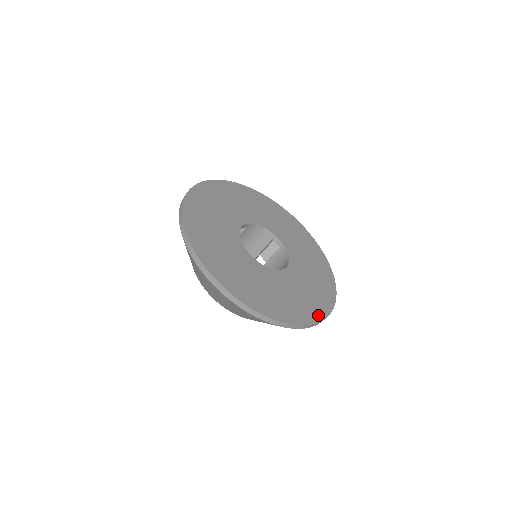
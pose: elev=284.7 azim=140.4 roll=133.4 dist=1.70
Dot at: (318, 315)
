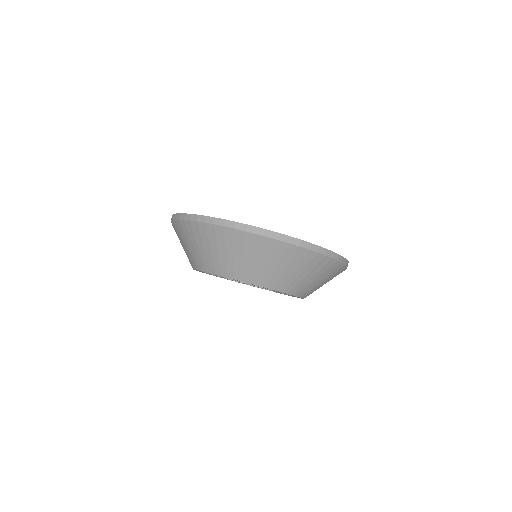
Dot at: occluded
